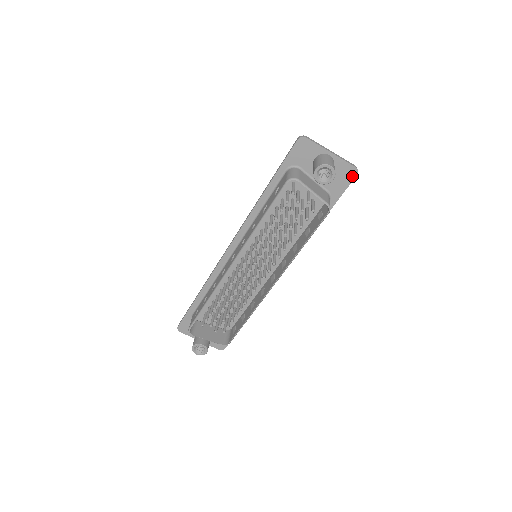
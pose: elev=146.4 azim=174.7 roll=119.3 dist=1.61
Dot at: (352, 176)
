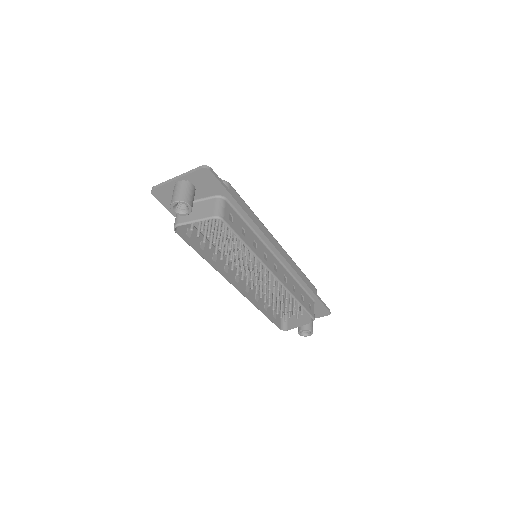
Dot at: (209, 174)
